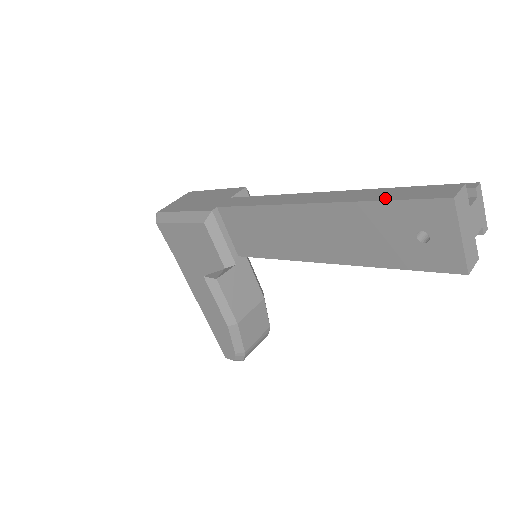
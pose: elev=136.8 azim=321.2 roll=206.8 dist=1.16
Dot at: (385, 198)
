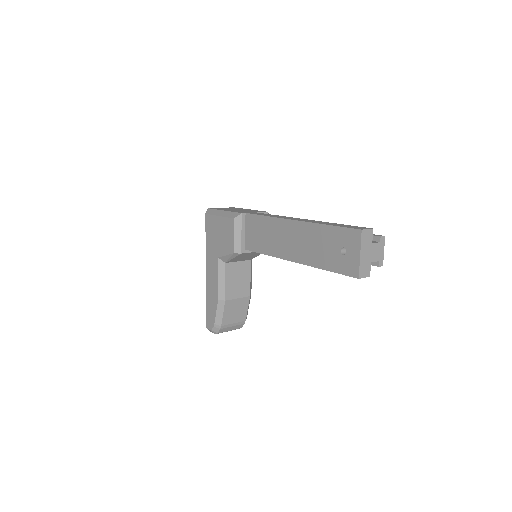
Dot at: (333, 225)
